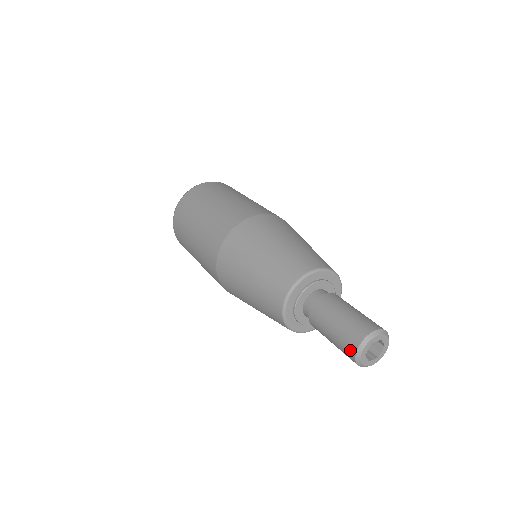
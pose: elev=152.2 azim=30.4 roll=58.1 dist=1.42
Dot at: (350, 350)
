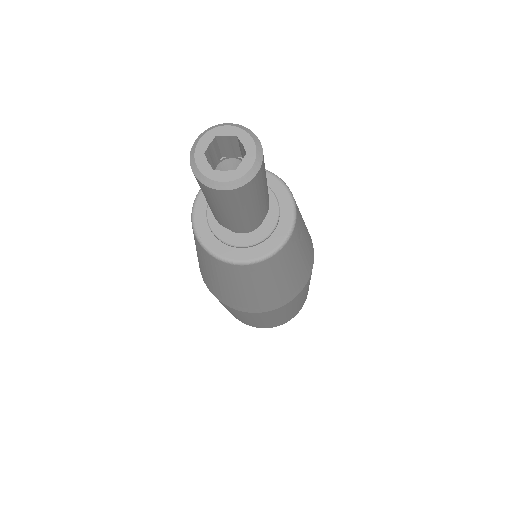
Dot at: occluded
